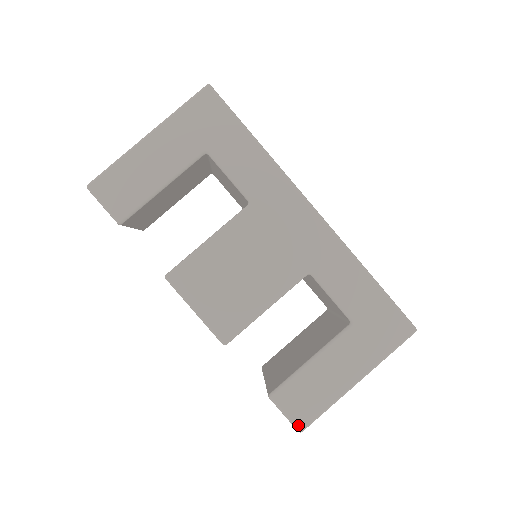
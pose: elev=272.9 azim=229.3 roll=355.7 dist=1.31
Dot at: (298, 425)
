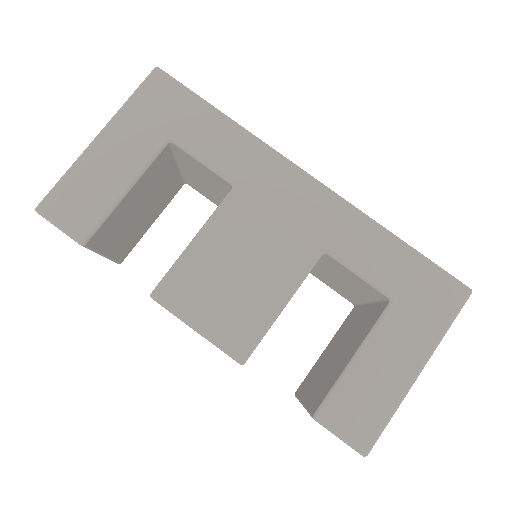
Dot at: (360, 447)
